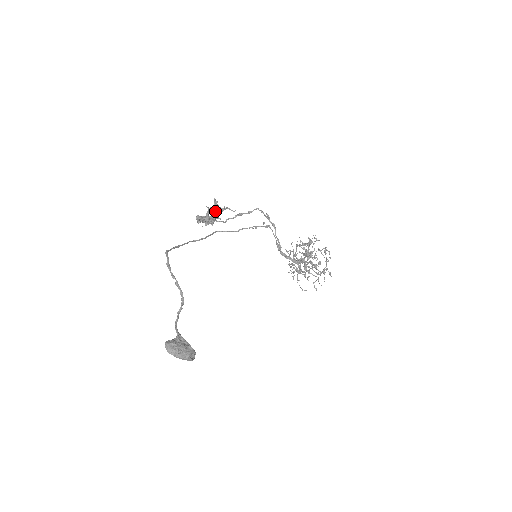
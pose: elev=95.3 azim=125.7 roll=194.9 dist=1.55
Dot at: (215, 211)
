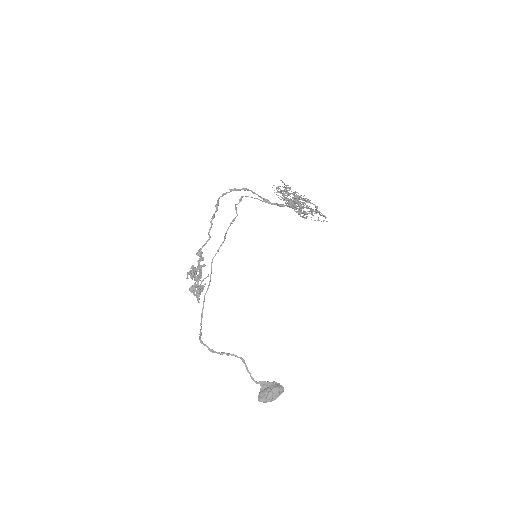
Dot at: occluded
